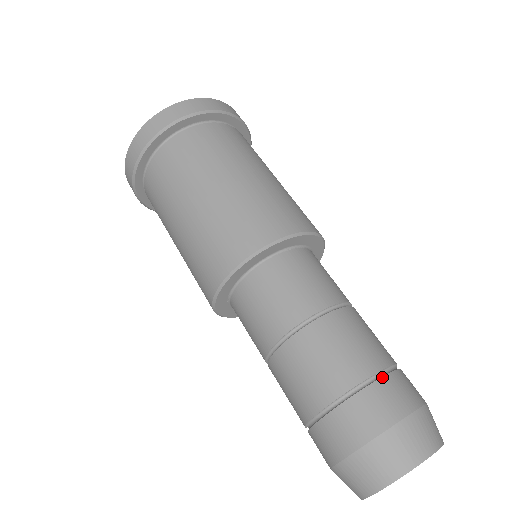
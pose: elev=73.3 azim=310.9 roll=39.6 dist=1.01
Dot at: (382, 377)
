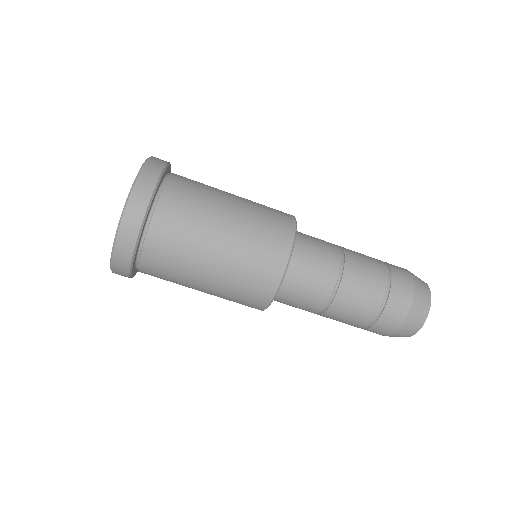
Dot at: (387, 263)
